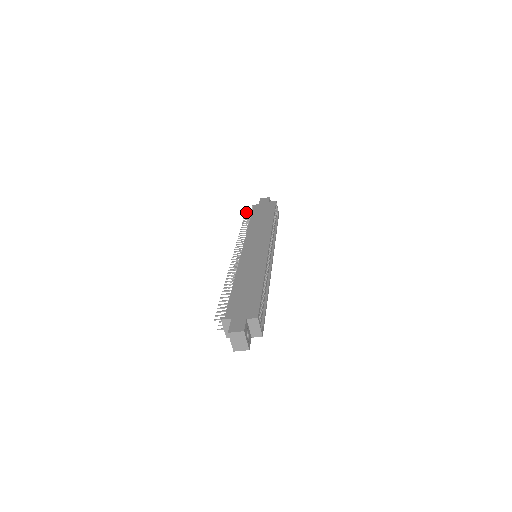
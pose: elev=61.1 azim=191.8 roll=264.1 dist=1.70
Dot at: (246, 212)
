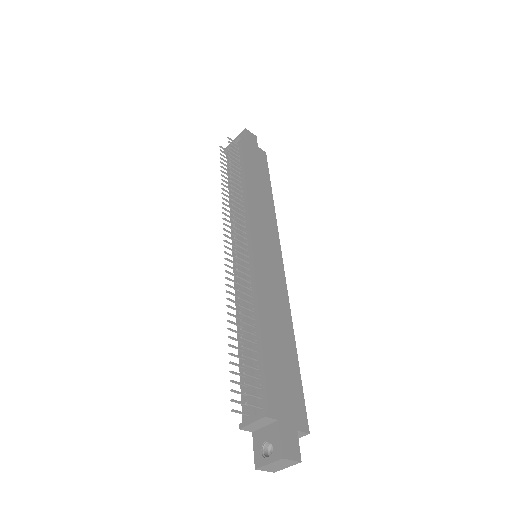
Dot at: occluded
